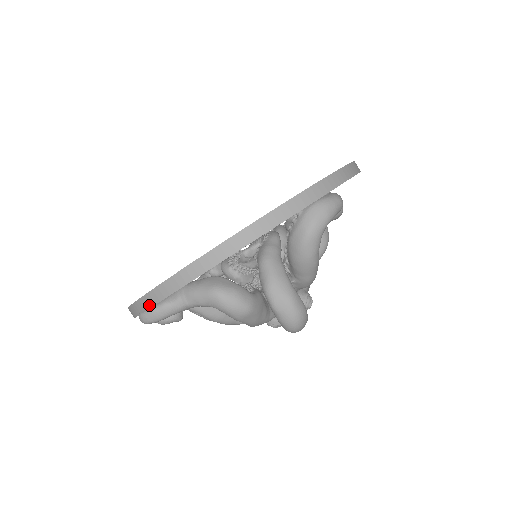
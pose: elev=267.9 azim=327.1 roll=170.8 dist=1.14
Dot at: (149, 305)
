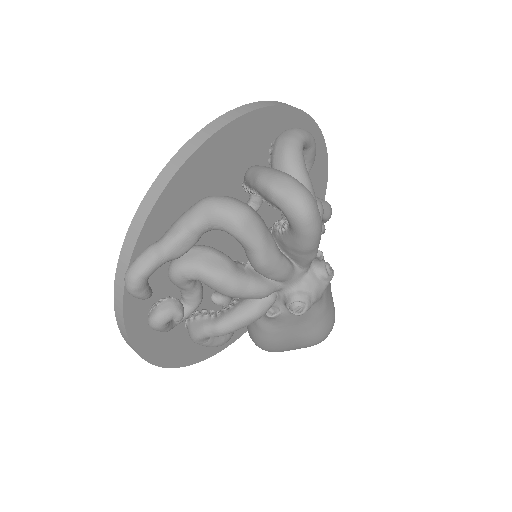
Dot at: (133, 243)
